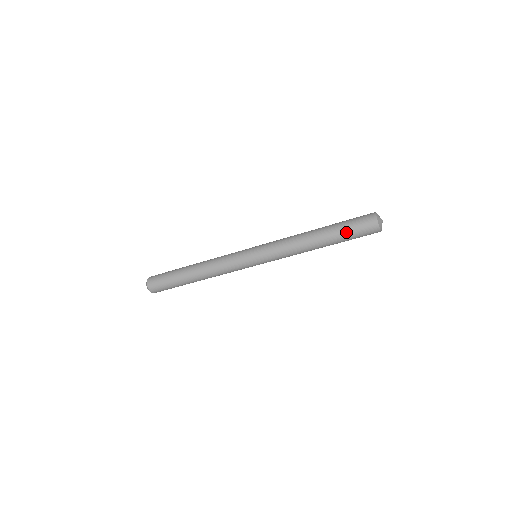
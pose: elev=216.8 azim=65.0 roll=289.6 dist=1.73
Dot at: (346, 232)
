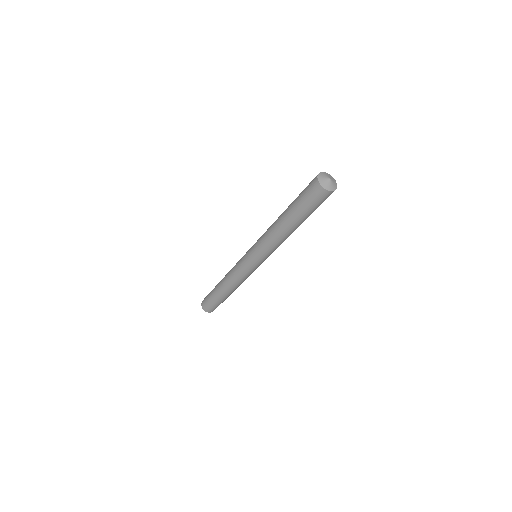
Dot at: (306, 211)
